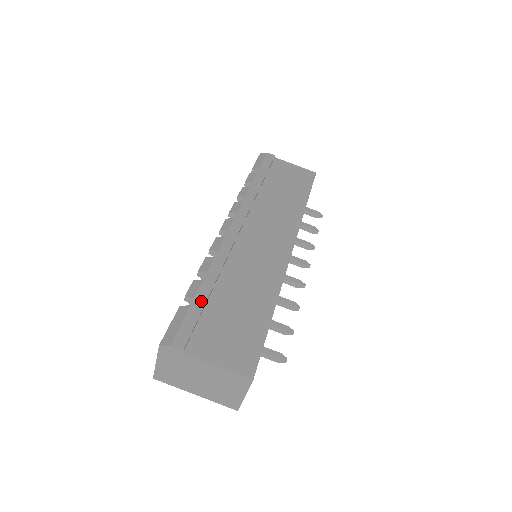
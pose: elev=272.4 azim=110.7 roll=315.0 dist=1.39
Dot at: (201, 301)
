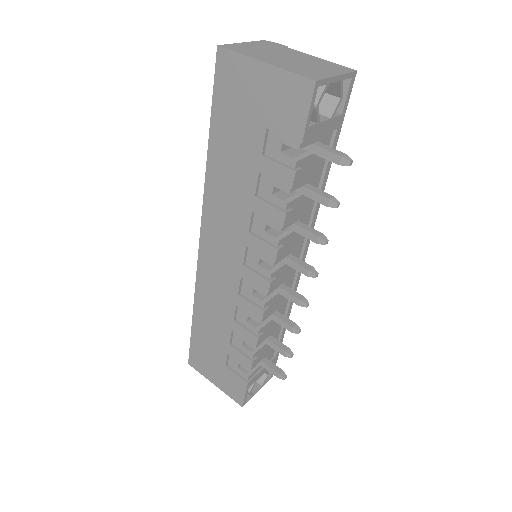
Dot at: occluded
